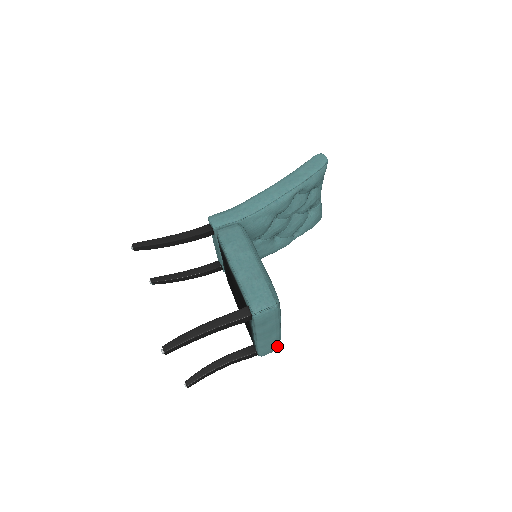
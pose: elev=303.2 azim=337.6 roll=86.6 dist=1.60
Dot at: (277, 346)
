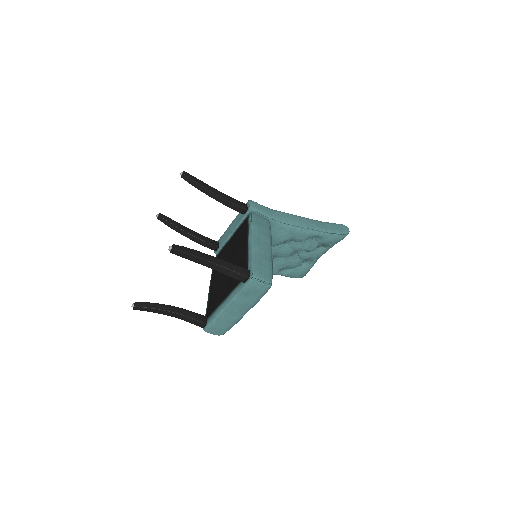
Dot at: (224, 332)
